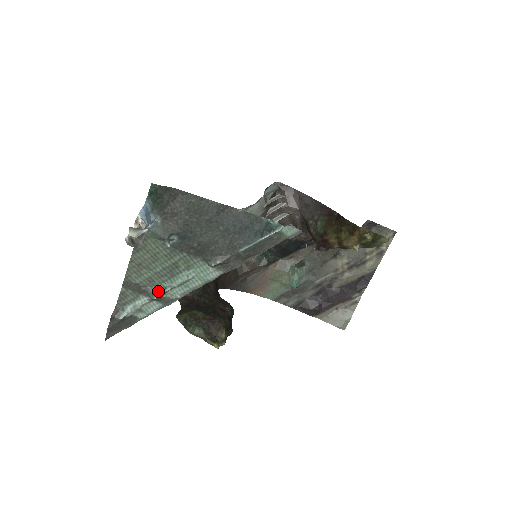
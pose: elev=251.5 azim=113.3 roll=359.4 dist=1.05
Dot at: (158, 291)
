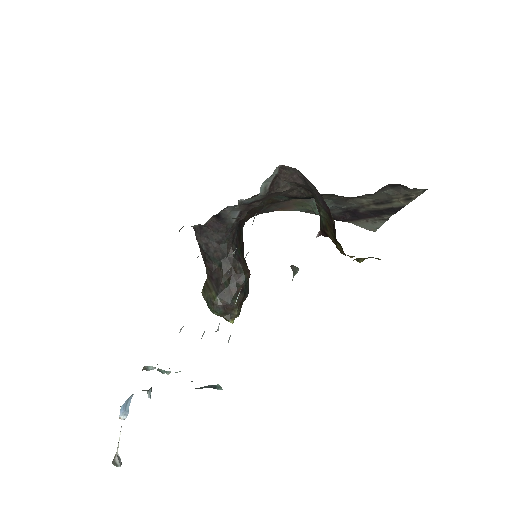
Dot at: (163, 372)
